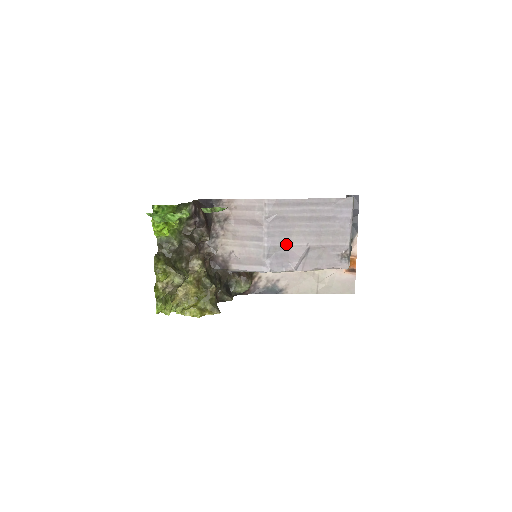
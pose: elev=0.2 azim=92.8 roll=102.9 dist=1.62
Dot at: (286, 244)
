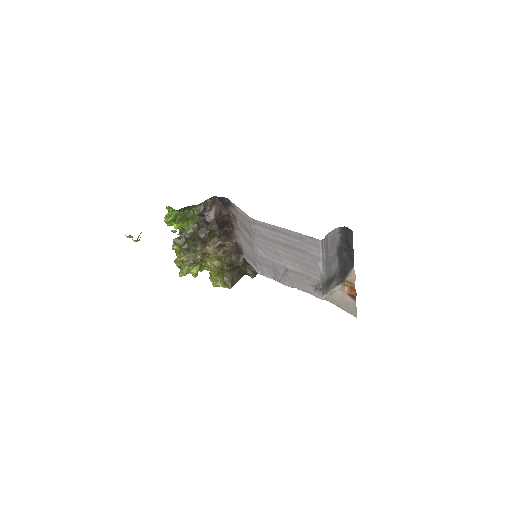
Dot at: (270, 258)
